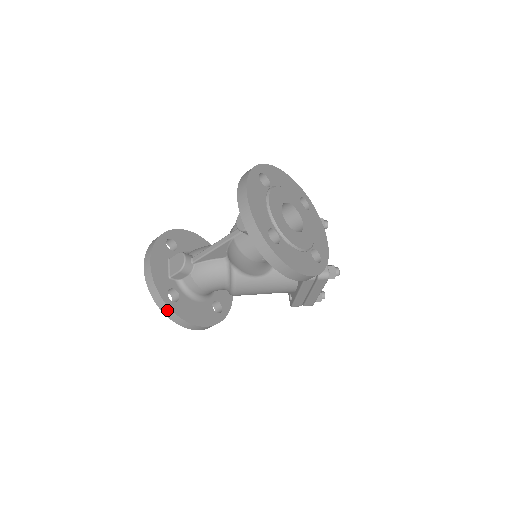
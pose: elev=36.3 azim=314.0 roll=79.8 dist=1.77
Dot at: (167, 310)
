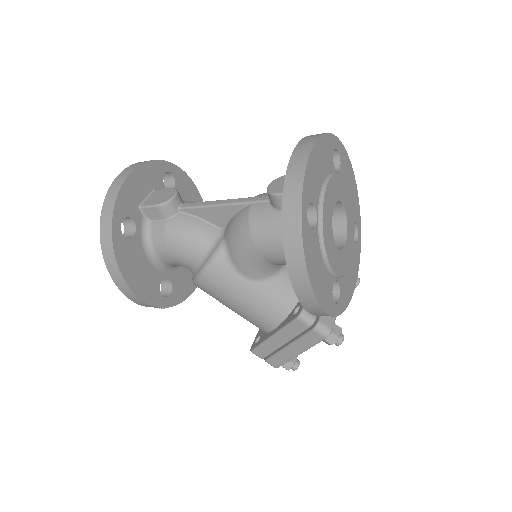
Dot at: (107, 236)
